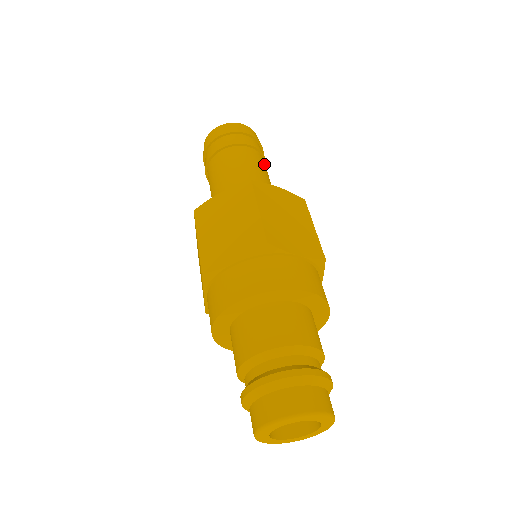
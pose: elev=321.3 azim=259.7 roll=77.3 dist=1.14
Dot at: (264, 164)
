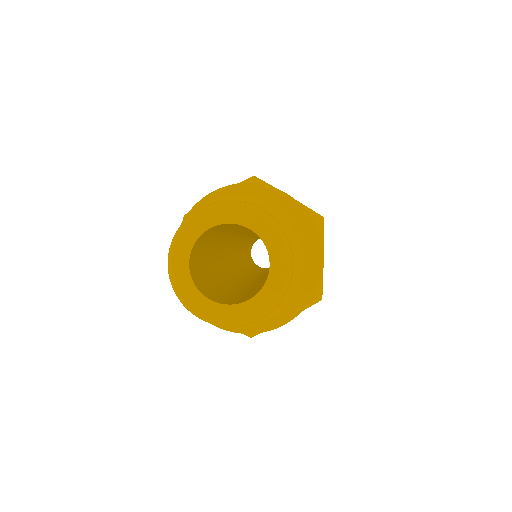
Dot at: occluded
